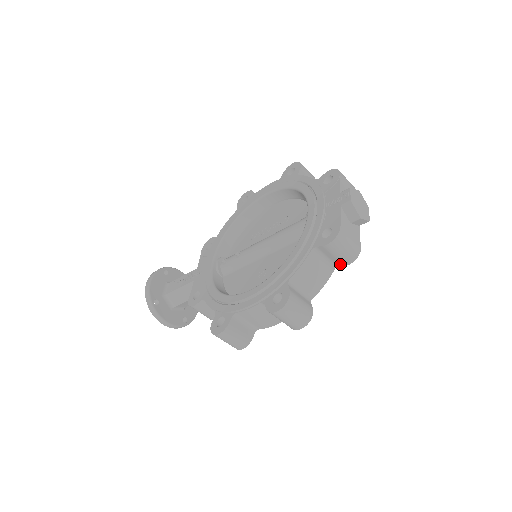
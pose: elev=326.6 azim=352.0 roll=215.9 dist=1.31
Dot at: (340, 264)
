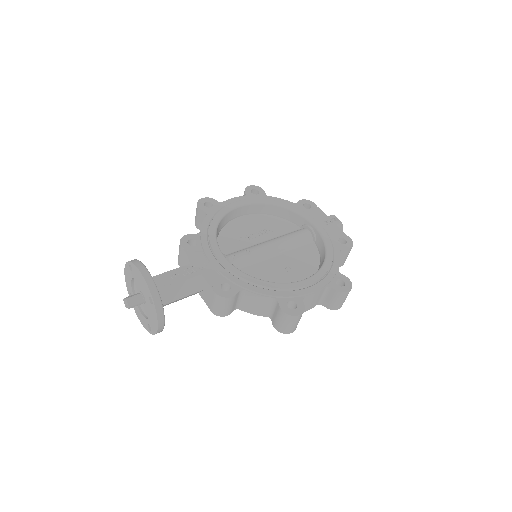
Dot at: occluded
